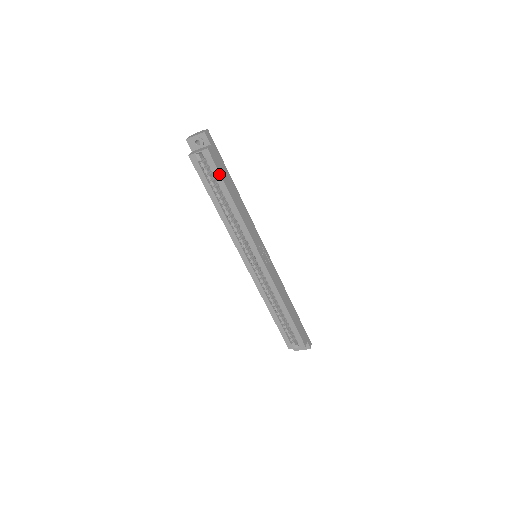
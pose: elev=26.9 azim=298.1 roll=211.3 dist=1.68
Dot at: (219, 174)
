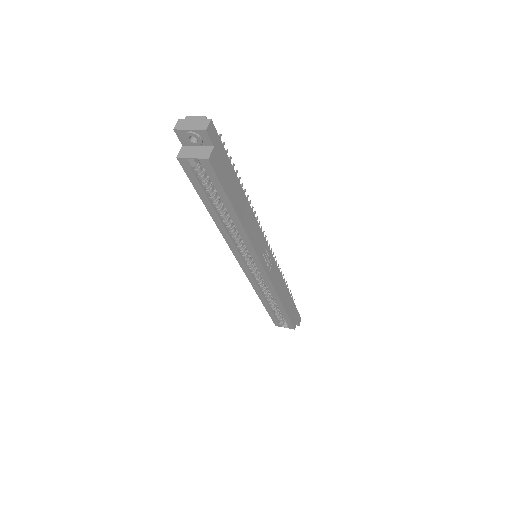
Dot at: (222, 188)
